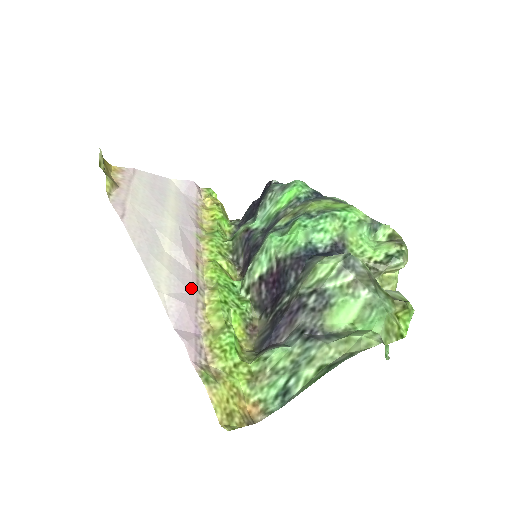
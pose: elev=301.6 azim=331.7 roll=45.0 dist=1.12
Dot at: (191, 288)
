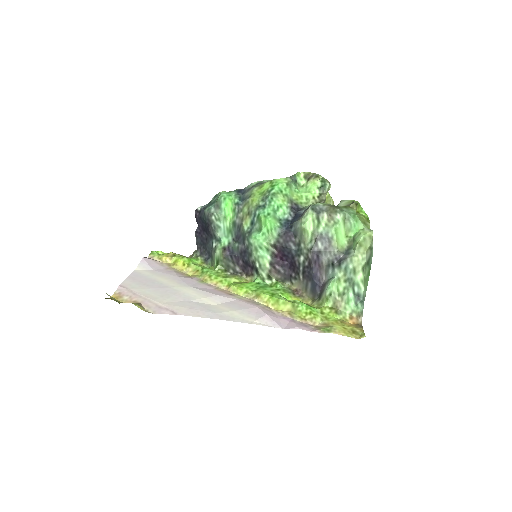
Dot at: (253, 306)
